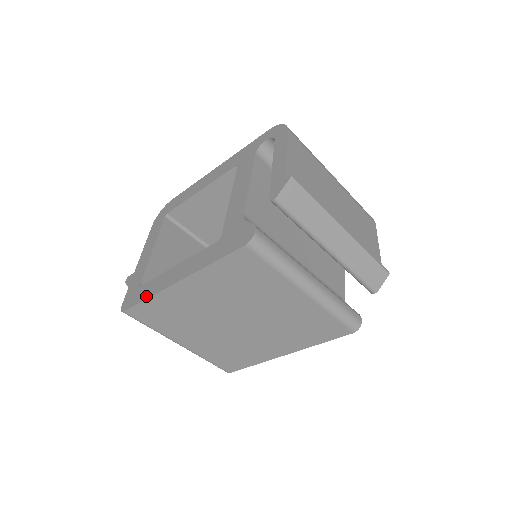
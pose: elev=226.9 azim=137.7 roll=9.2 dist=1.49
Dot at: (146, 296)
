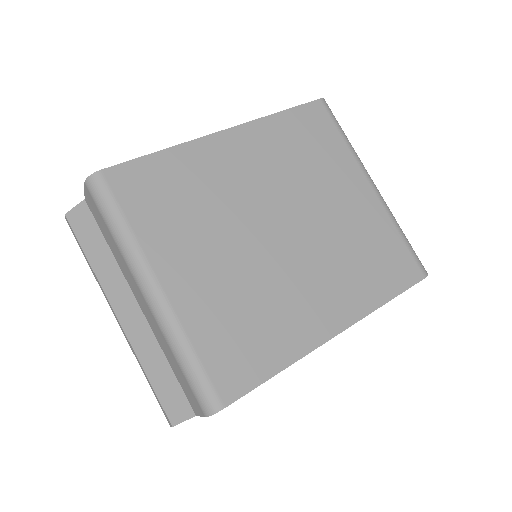
Dot at: (157, 153)
